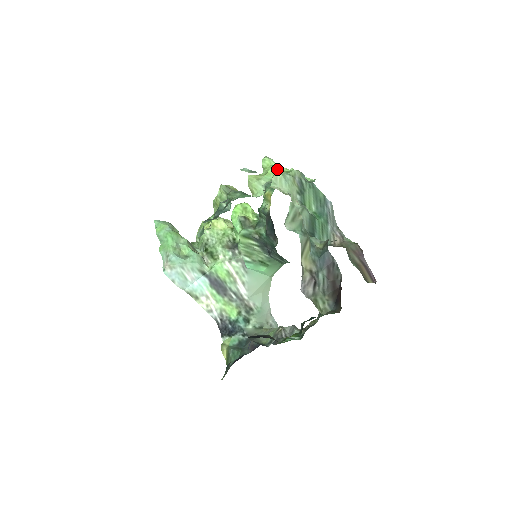
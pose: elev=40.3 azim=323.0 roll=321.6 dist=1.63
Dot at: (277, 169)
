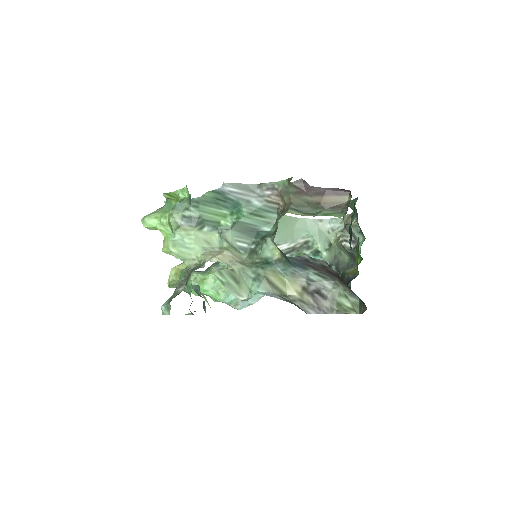
Dot at: (163, 227)
